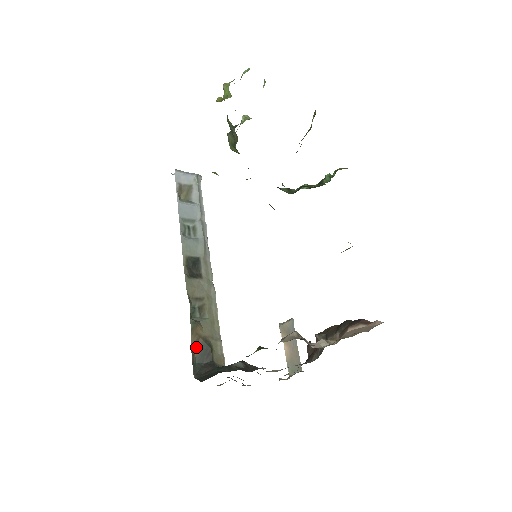
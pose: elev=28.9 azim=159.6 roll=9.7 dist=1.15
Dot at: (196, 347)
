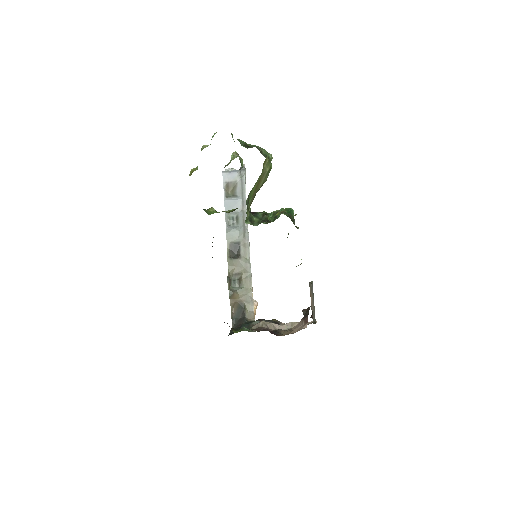
Dot at: (235, 307)
